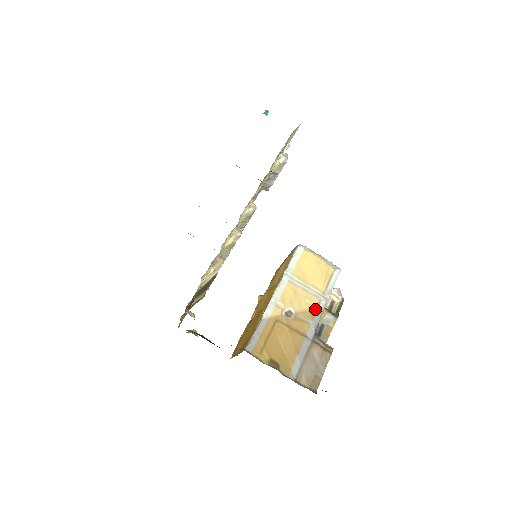
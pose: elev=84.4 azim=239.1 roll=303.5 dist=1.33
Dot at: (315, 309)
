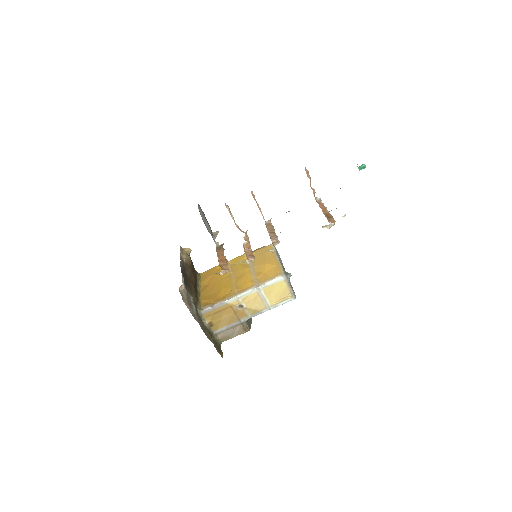
Dot at: (259, 311)
